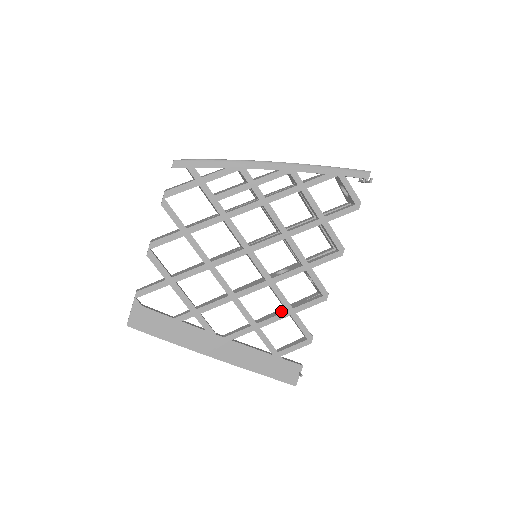
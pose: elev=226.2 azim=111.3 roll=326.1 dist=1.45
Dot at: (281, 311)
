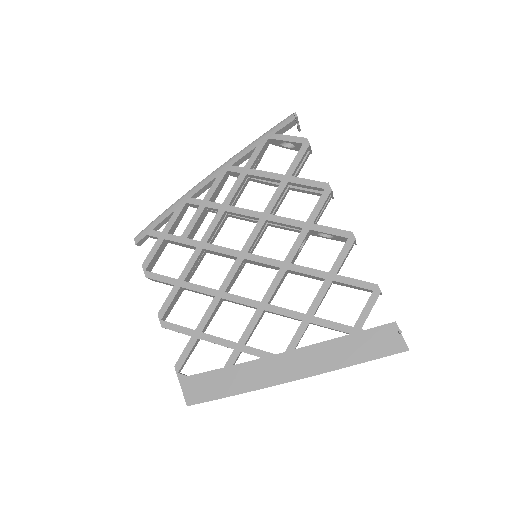
Dot at: (322, 285)
